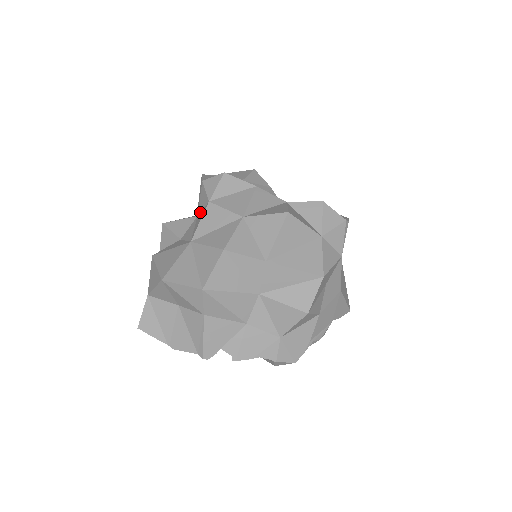
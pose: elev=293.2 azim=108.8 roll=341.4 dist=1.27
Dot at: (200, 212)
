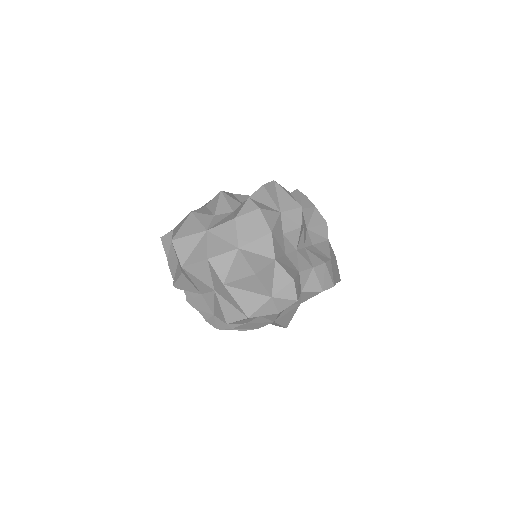
Dot at: (233, 213)
